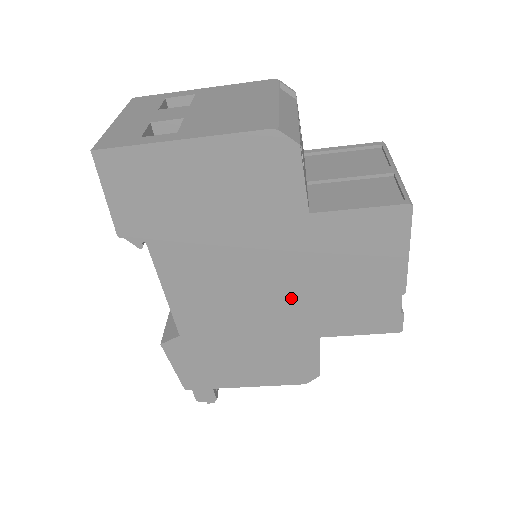
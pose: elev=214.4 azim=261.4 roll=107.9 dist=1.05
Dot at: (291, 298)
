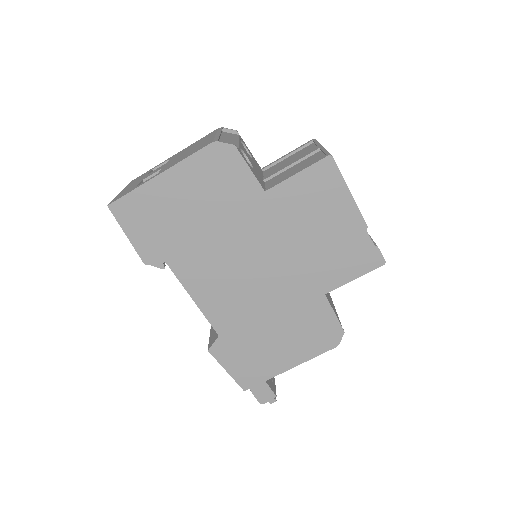
Dot at: (286, 267)
